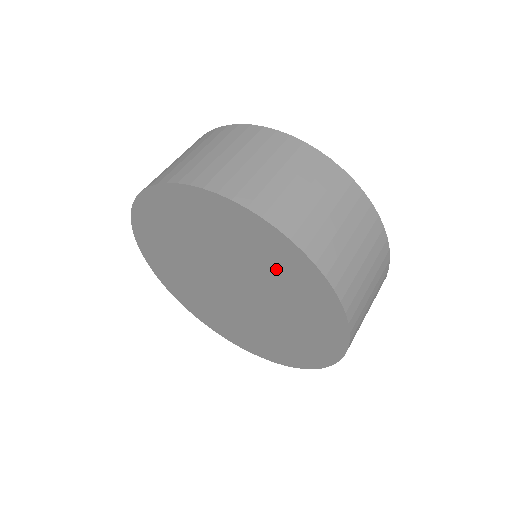
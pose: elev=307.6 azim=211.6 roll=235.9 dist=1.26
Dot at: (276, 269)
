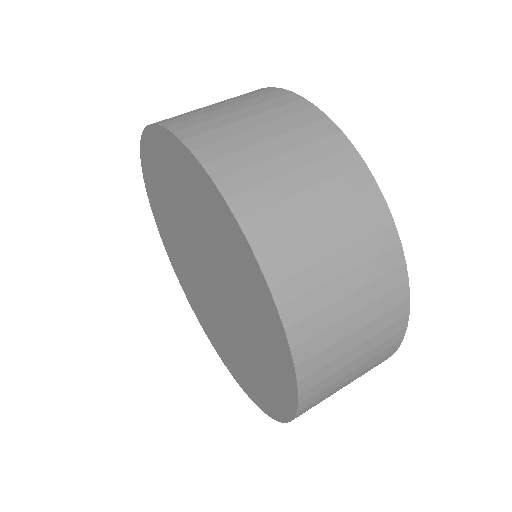
Dot at: (258, 333)
